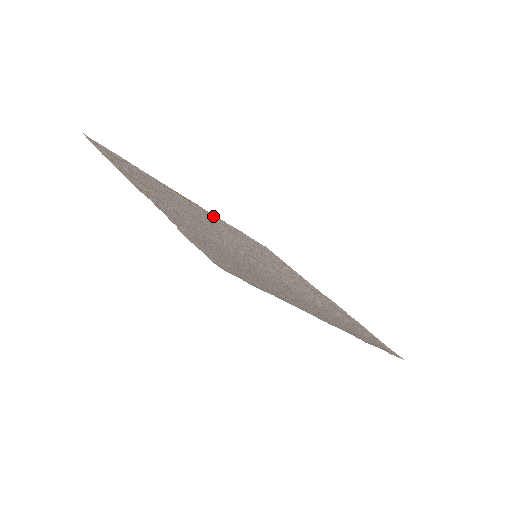
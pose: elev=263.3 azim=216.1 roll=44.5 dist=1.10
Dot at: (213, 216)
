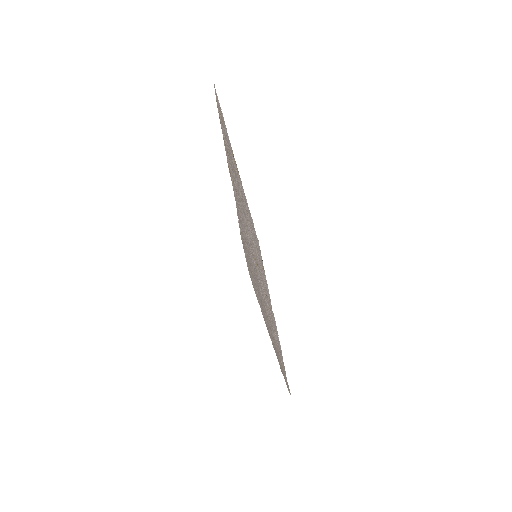
Dot at: (245, 198)
